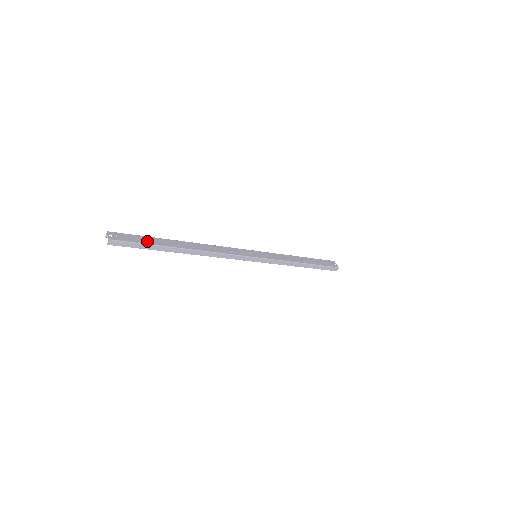
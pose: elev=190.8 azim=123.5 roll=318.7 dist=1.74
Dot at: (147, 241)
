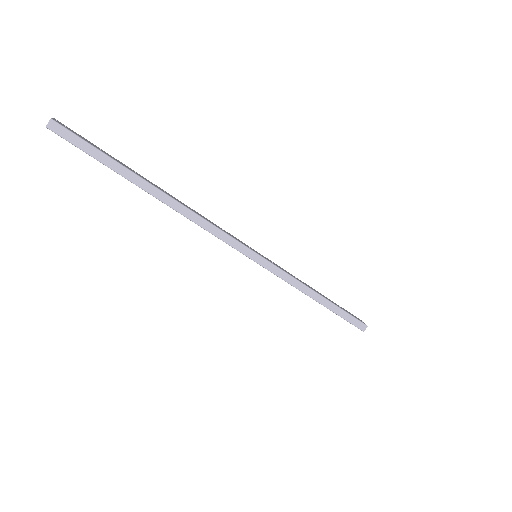
Dot at: (107, 154)
